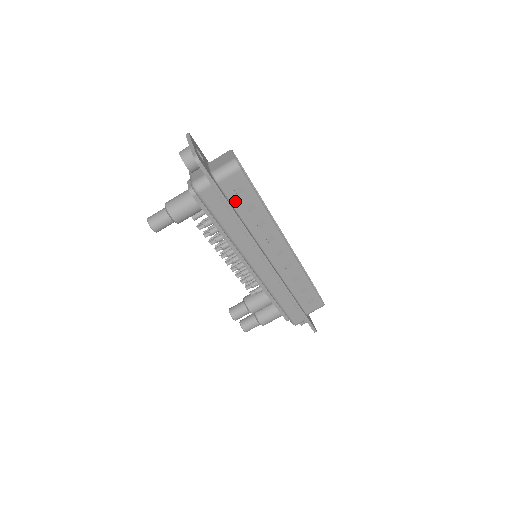
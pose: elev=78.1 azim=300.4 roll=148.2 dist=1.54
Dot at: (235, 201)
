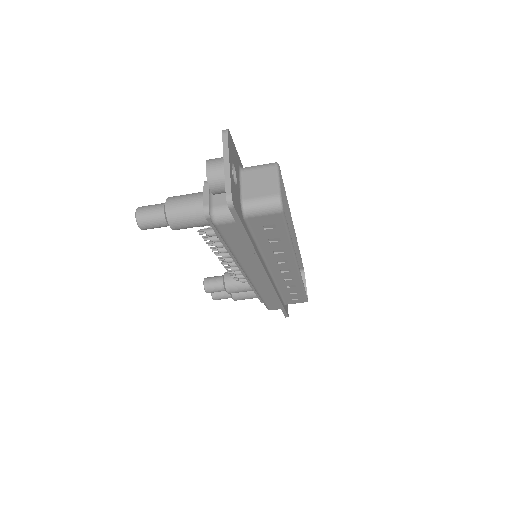
Dot at: (258, 233)
